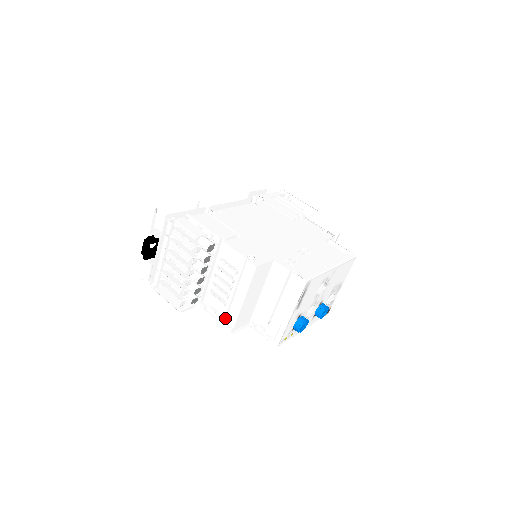
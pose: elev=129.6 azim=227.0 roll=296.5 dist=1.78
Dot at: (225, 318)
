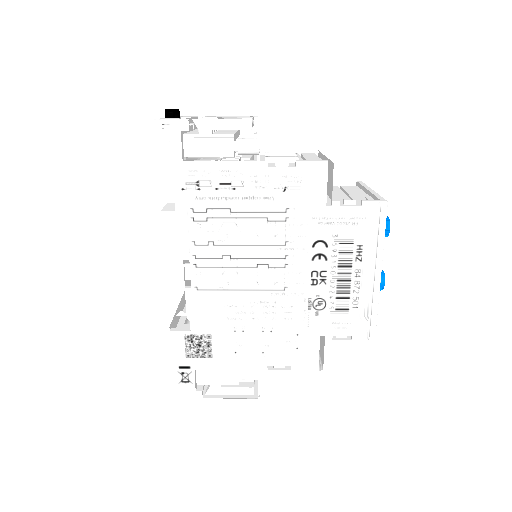
Dot at: occluded
